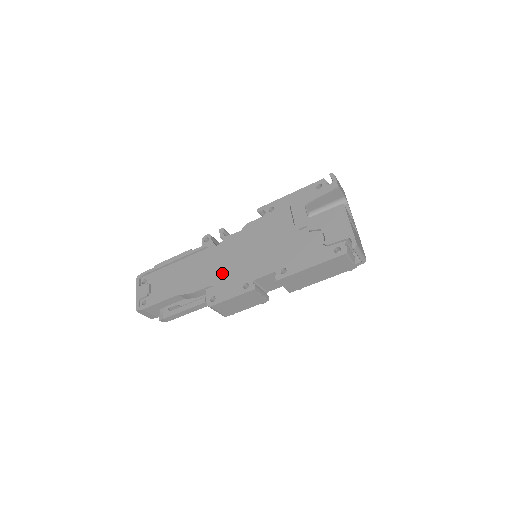
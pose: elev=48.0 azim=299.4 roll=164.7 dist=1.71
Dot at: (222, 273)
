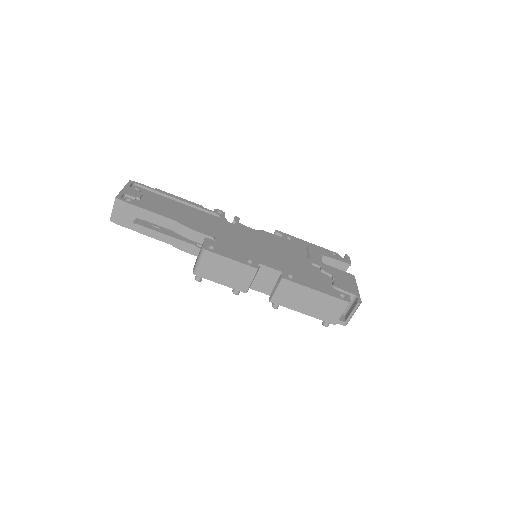
Dot at: (228, 239)
